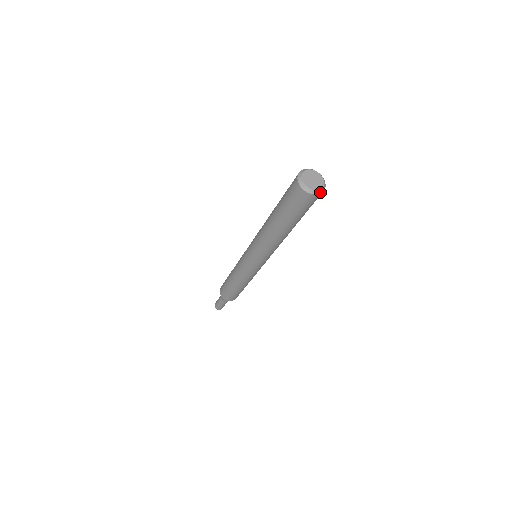
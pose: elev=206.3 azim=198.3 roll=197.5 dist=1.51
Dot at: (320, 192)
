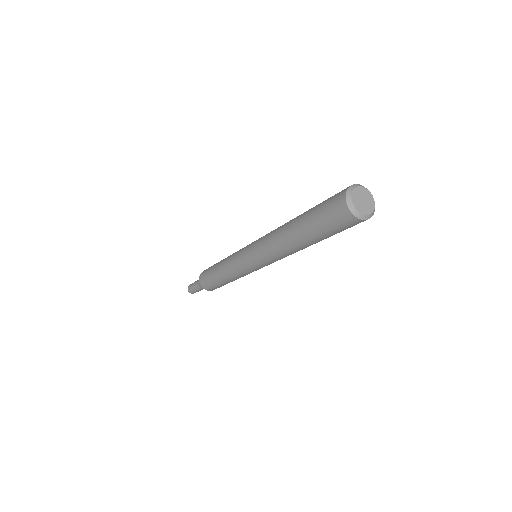
Dot at: (372, 215)
